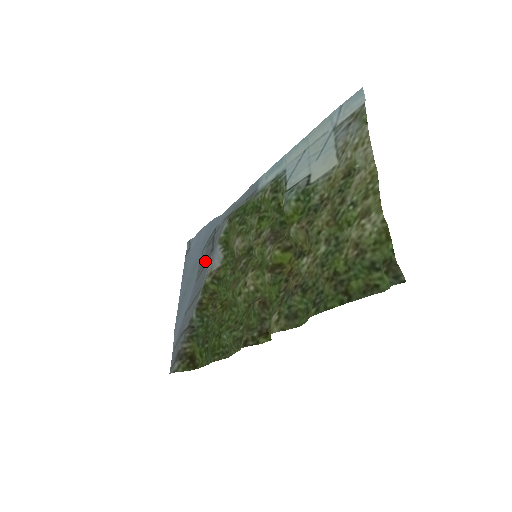
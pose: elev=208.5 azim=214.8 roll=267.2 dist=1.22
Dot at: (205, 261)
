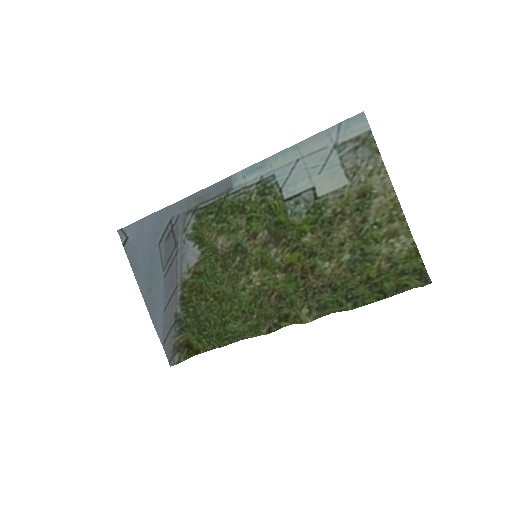
Dot at: (171, 256)
